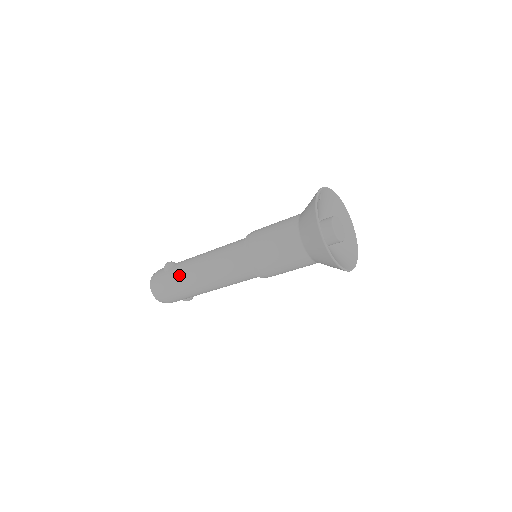
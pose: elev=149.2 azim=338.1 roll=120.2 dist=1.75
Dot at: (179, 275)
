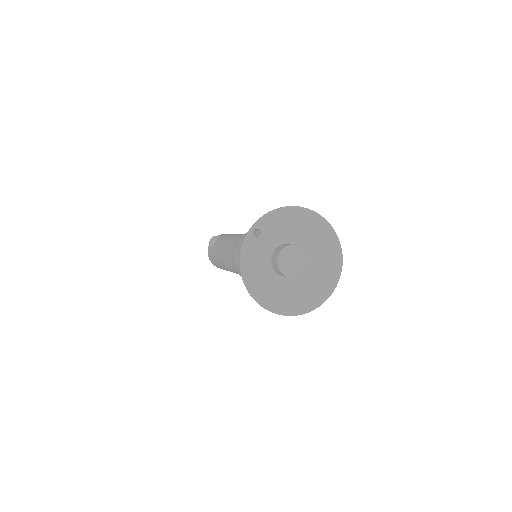
Dot at: (215, 258)
